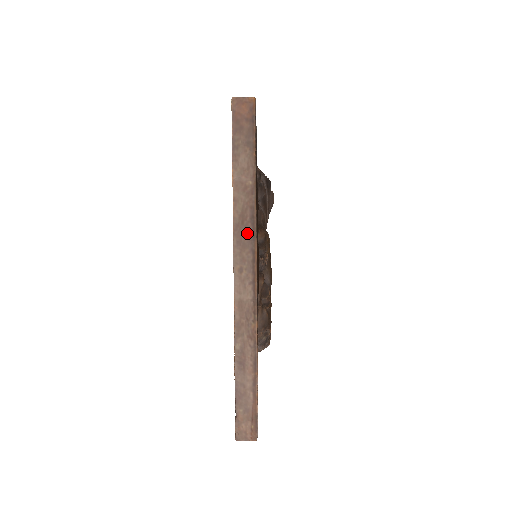
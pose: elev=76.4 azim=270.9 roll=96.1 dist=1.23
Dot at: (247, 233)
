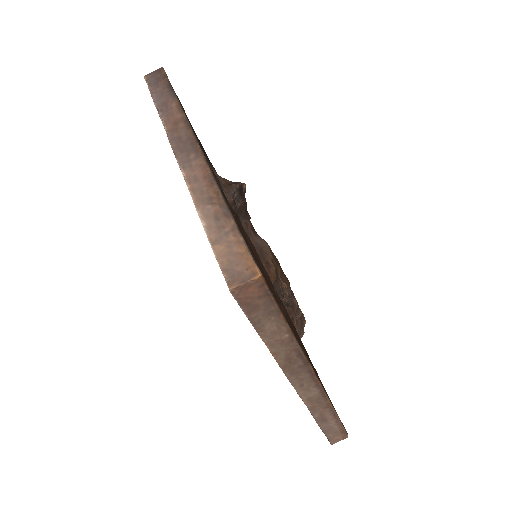
Dot at: (298, 365)
